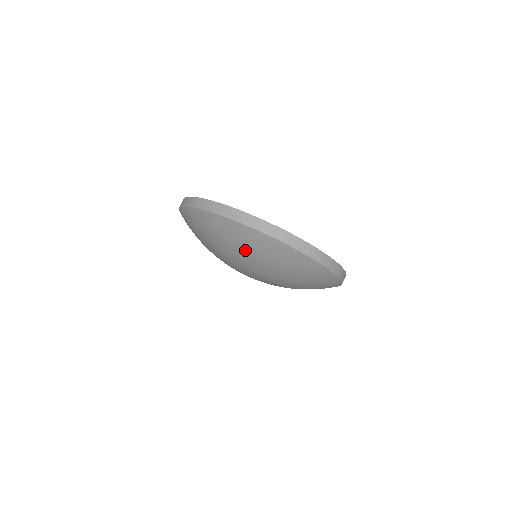
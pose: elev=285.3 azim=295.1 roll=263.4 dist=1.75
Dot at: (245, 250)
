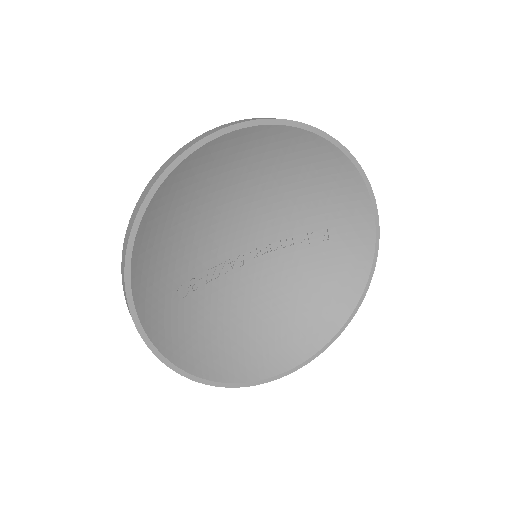
Dot at: occluded
